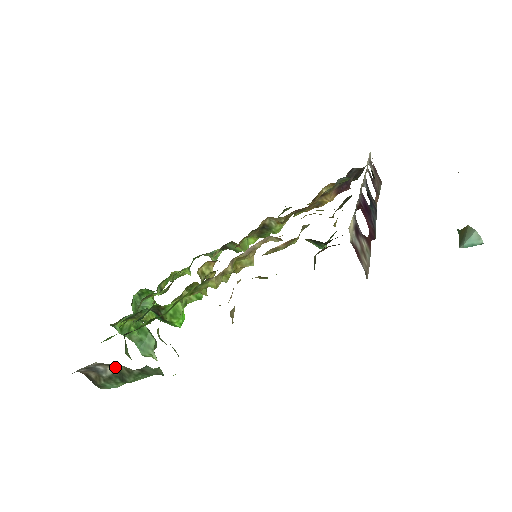
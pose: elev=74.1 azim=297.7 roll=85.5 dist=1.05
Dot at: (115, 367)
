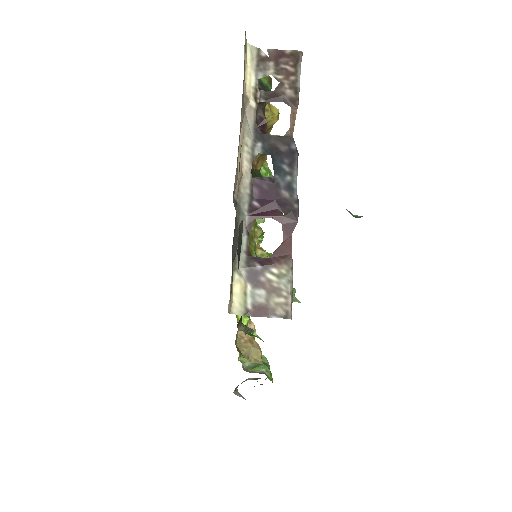
Dot at: occluded
